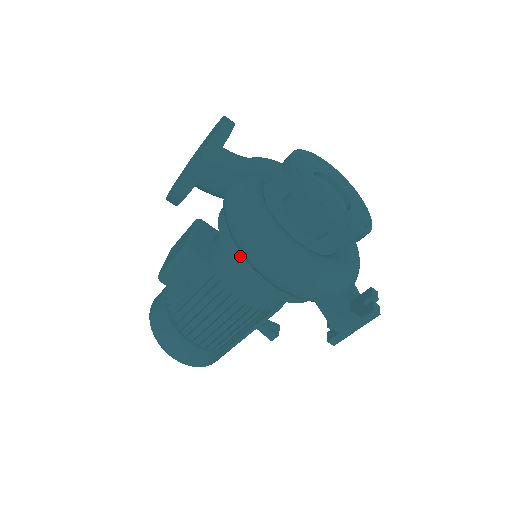
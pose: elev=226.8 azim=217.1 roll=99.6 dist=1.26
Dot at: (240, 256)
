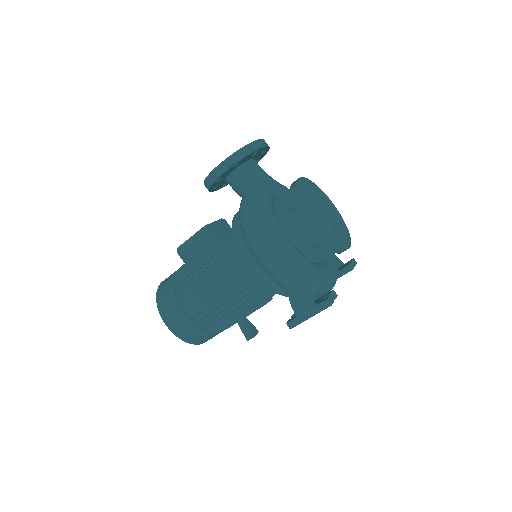
Dot at: (241, 234)
